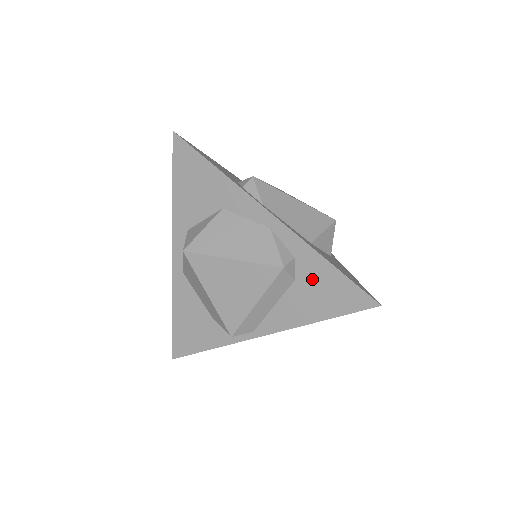
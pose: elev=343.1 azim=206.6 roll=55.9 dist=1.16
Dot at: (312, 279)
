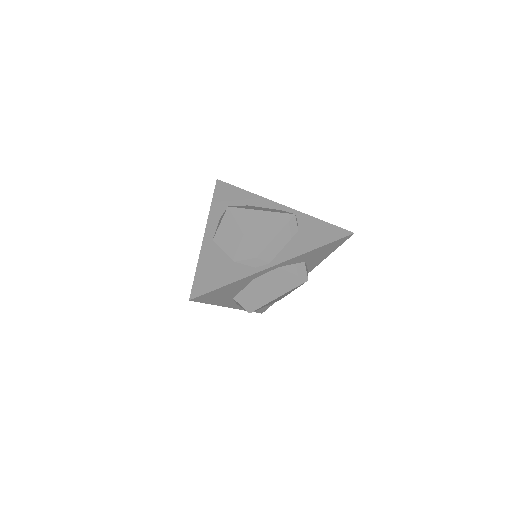
Dot at: (310, 228)
